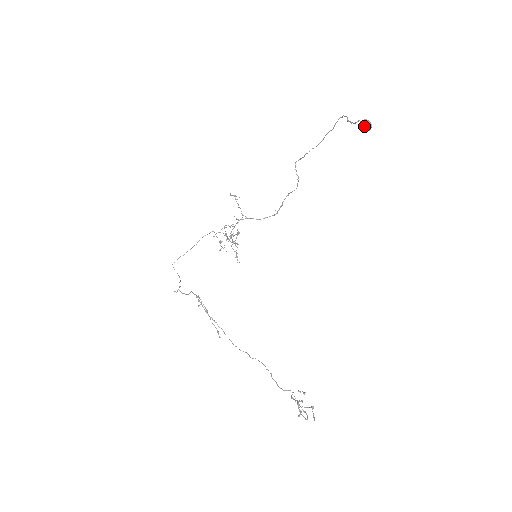
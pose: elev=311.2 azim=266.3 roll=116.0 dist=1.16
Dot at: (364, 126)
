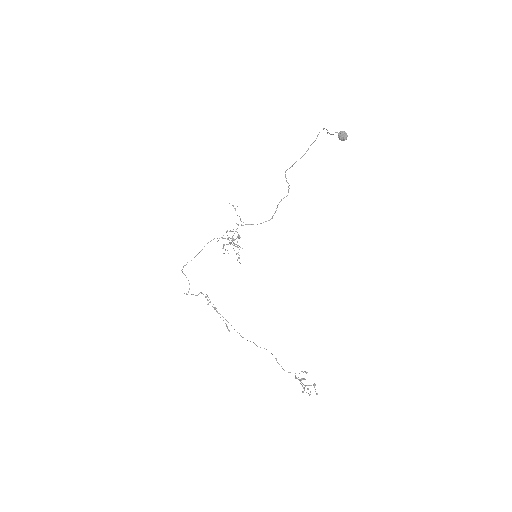
Dot at: (341, 136)
